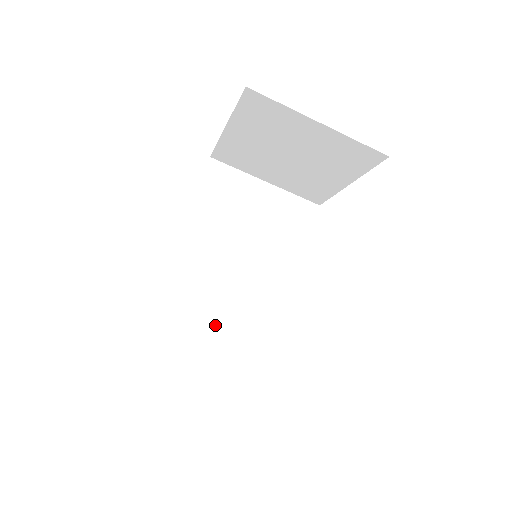
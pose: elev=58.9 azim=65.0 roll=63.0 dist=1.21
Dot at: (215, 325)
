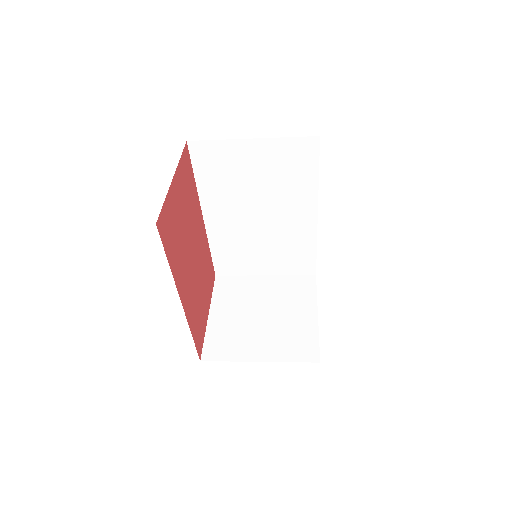
Dot at: (262, 254)
